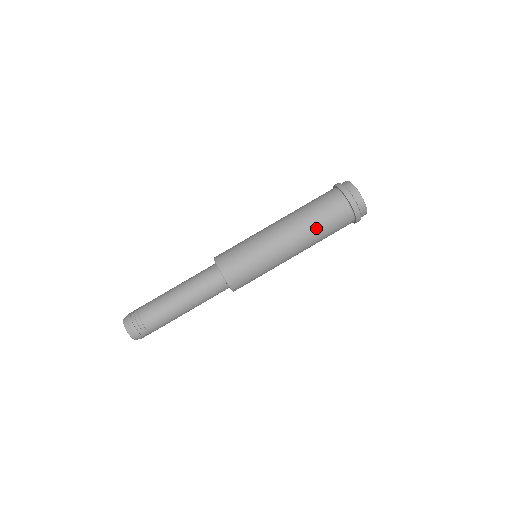
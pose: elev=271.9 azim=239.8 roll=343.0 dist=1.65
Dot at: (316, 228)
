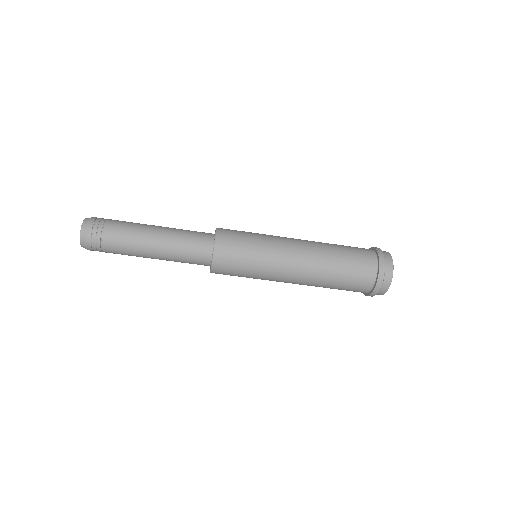
Dot at: (332, 269)
